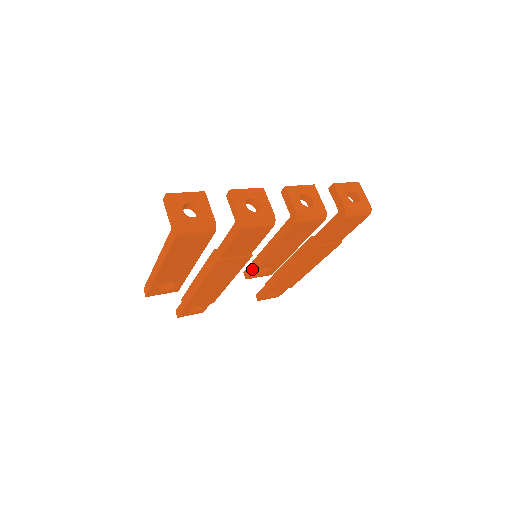
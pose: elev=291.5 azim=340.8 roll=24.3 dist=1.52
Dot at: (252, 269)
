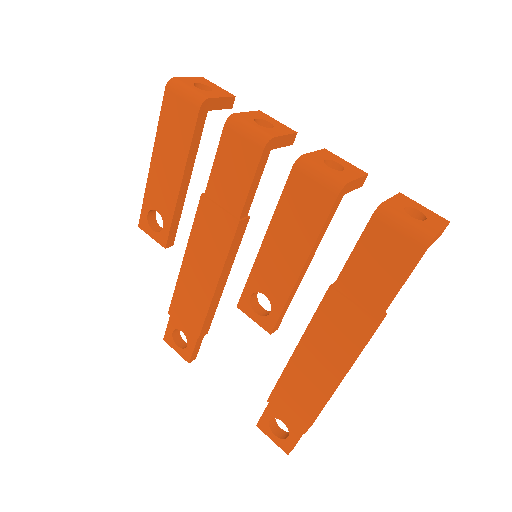
Dot at: (247, 285)
